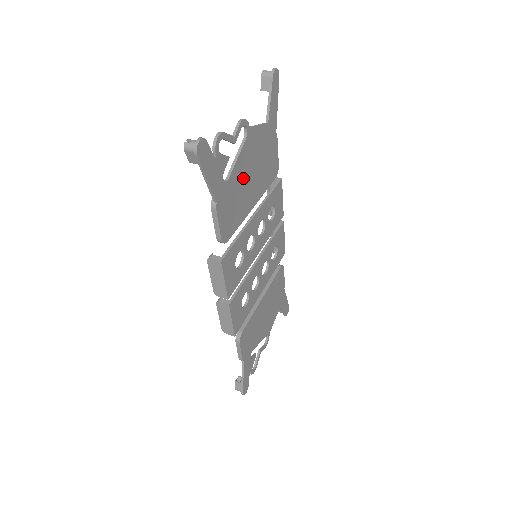
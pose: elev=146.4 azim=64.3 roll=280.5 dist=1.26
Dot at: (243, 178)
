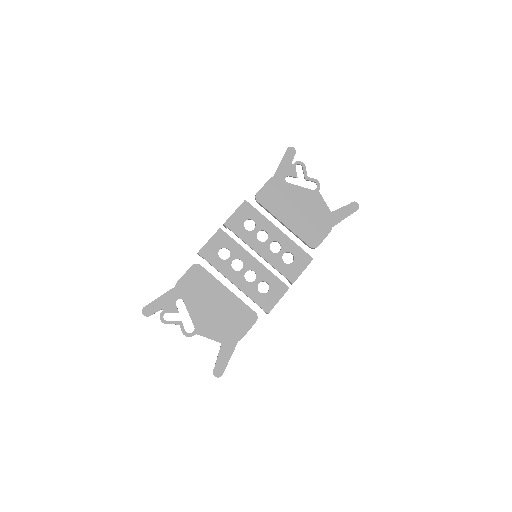
Dot at: (294, 200)
